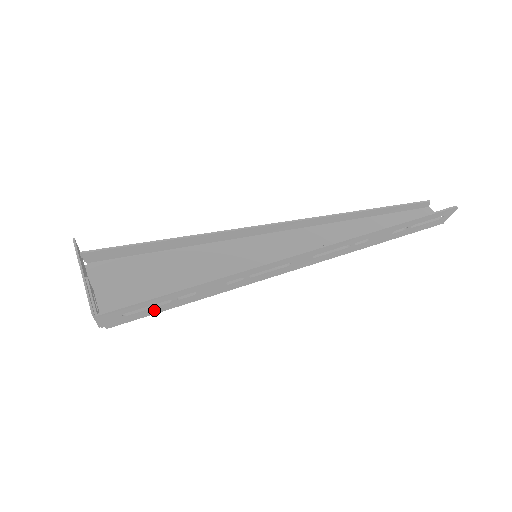
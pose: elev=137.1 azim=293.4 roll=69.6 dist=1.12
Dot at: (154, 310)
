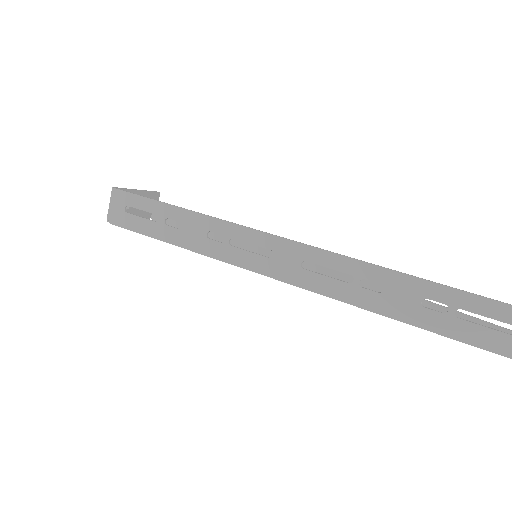
Dot at: (145, 226)
